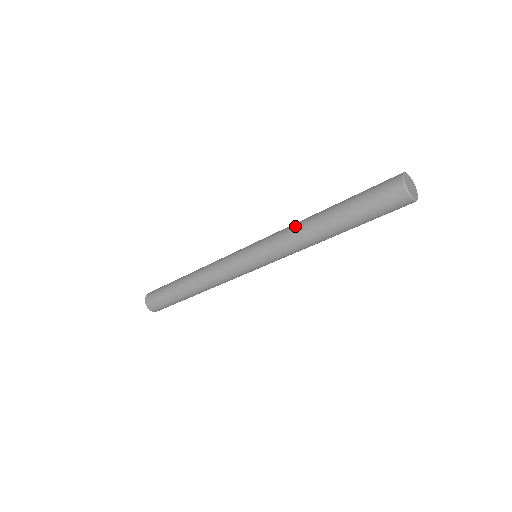
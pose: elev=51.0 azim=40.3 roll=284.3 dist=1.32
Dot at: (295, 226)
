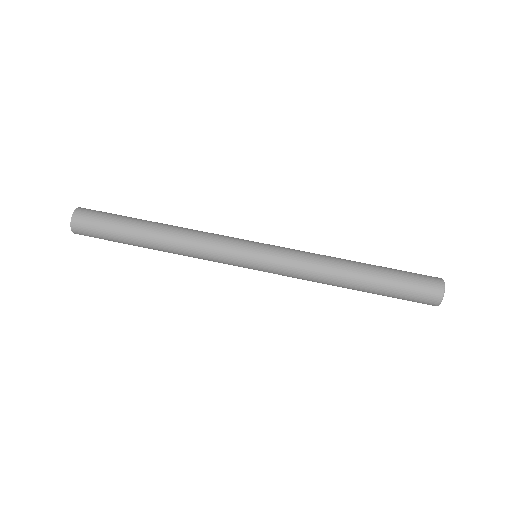
Dot at: (322, 269)
